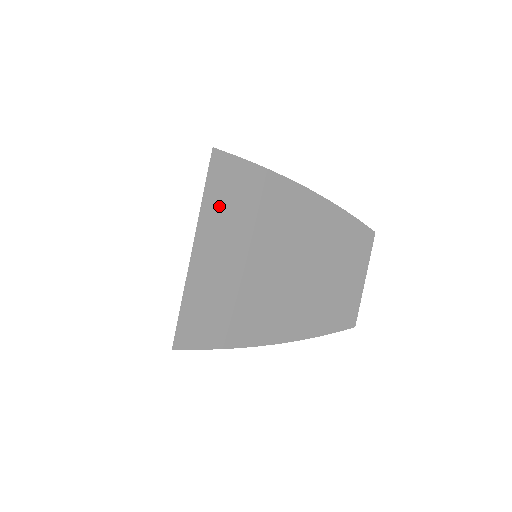
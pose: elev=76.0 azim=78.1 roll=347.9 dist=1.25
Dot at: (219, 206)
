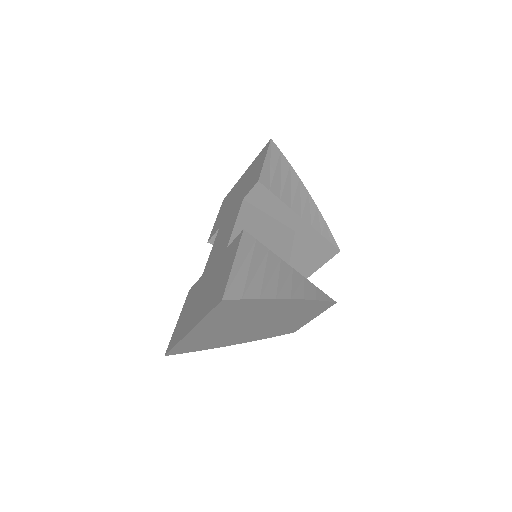
Dot at: (216, 316)
